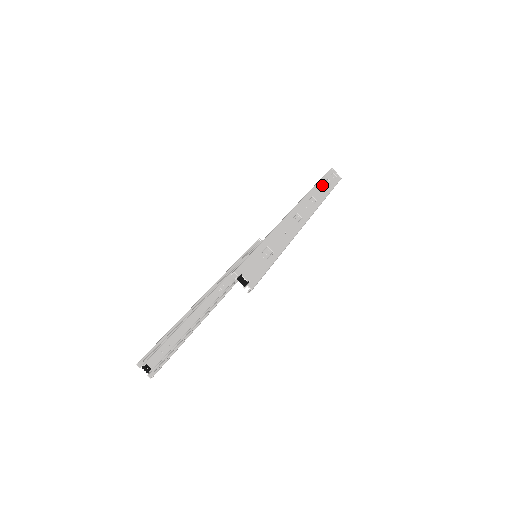
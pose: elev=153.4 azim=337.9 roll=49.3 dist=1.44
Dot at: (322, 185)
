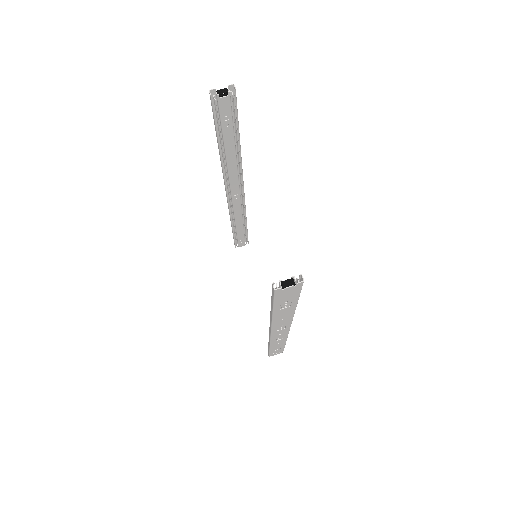
Dot at: occluded
